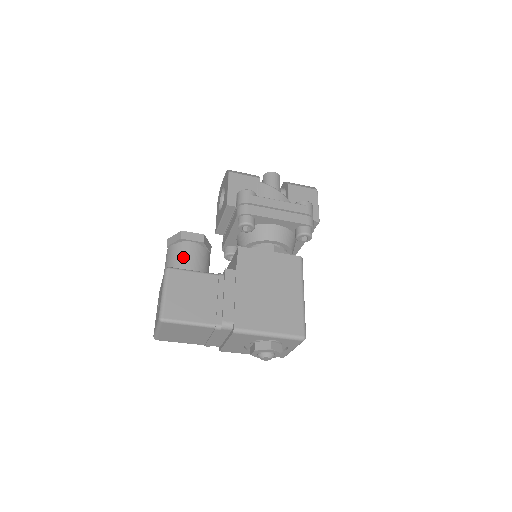
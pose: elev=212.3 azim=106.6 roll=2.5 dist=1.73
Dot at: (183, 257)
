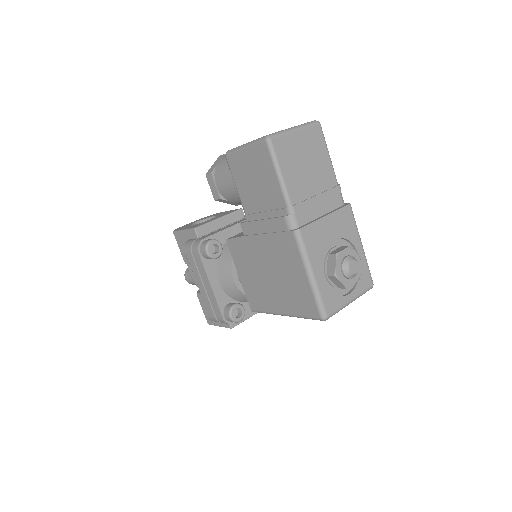
Dot at: occluded
